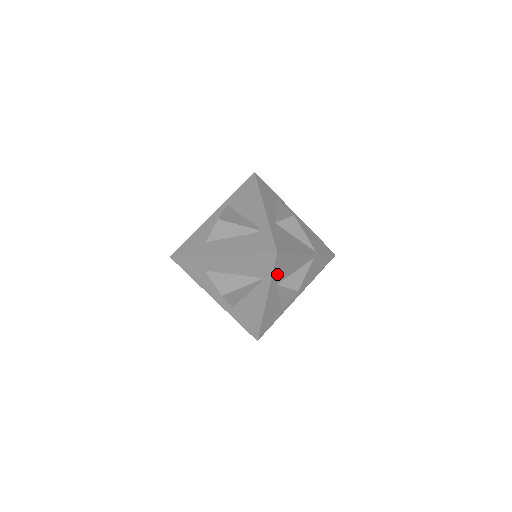
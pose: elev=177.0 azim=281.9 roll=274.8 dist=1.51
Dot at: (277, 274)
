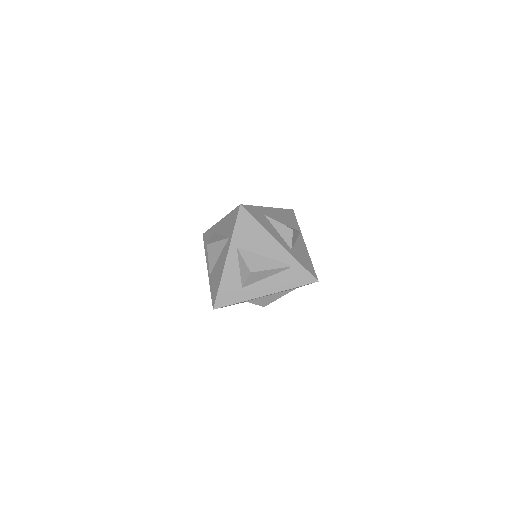
Dot at: occluded
